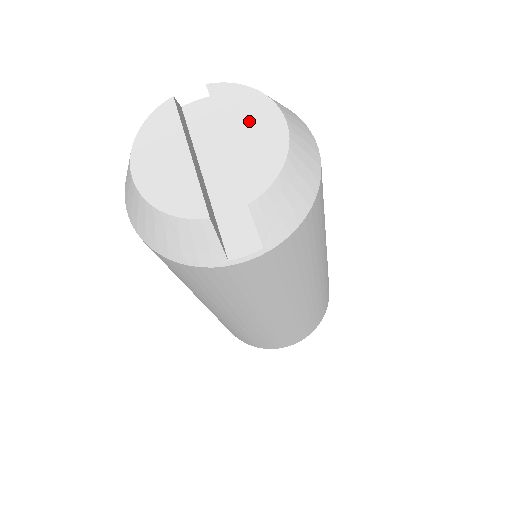
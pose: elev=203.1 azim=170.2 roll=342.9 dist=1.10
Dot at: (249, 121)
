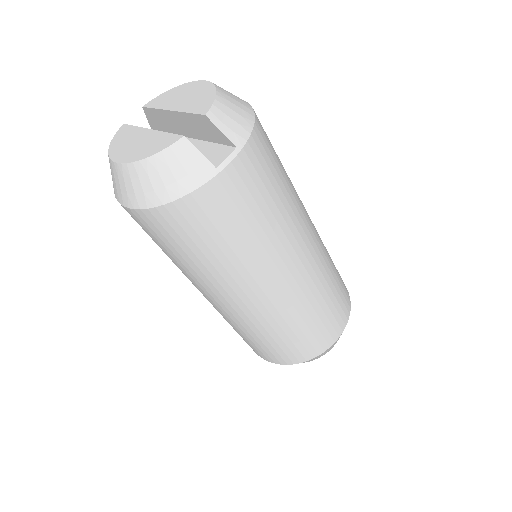
Dot at: (181, 96)
